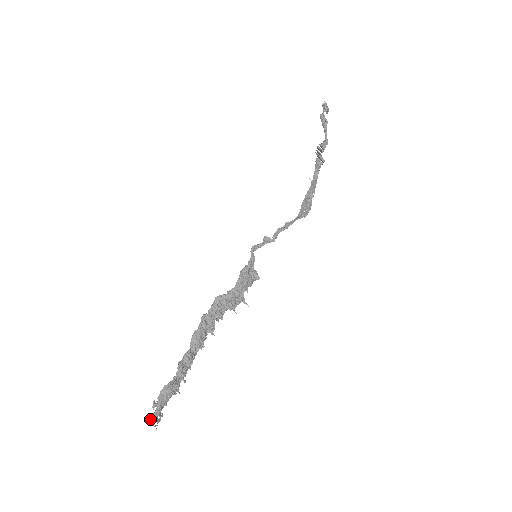
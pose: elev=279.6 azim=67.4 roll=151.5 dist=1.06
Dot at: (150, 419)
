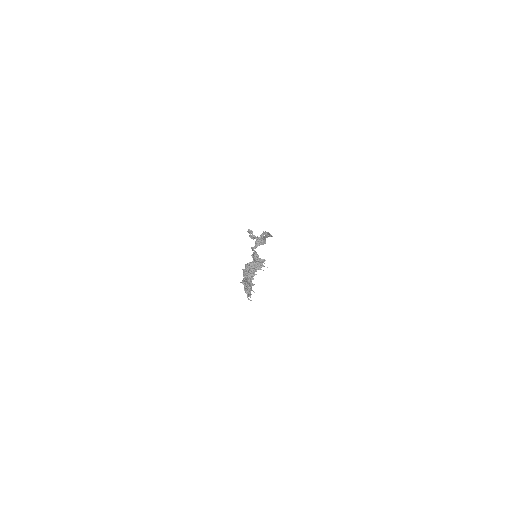
Dot at: (244, 289)
